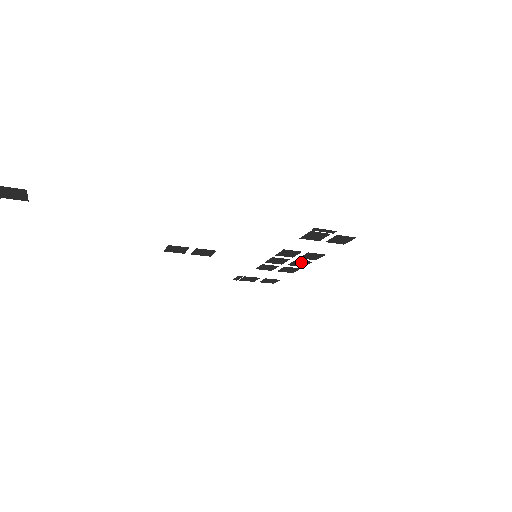
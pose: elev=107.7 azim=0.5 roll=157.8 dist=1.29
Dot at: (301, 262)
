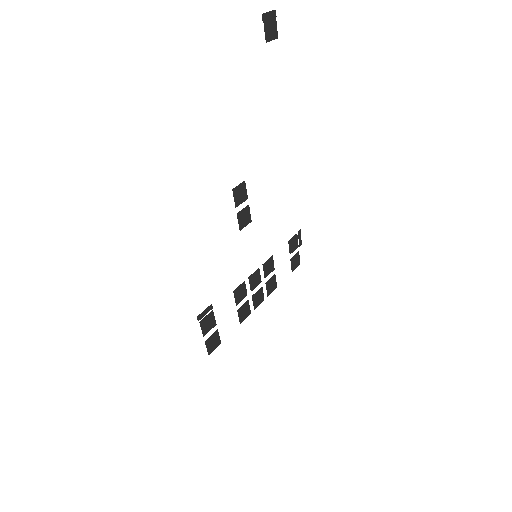
Dot at: (260, 295)
